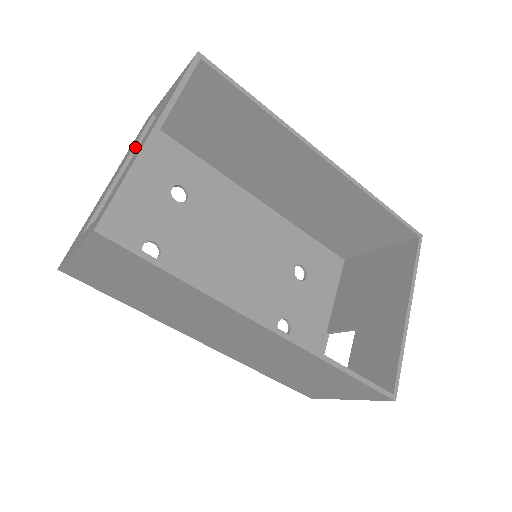
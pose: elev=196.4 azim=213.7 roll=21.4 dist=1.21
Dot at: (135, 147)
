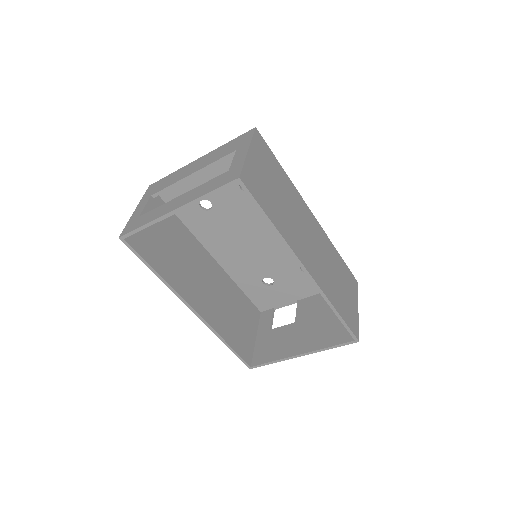
Dot at: (210, 165)
